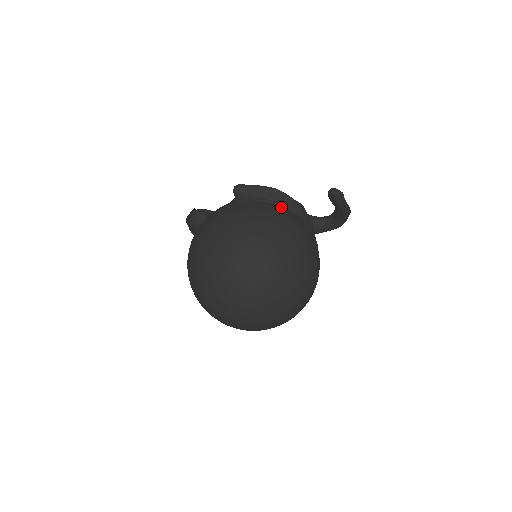
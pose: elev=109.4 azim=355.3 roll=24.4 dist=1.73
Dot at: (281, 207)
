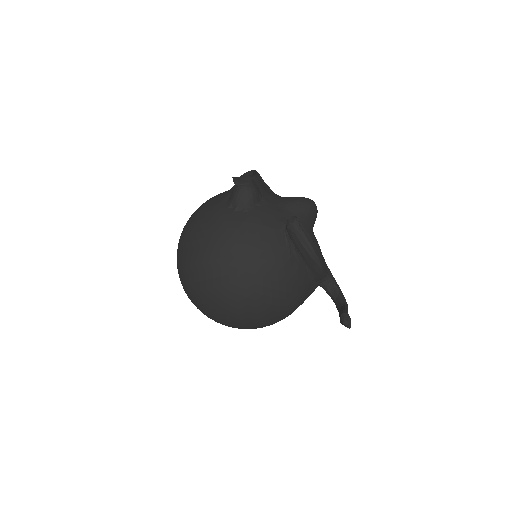
Dot at: (307, 270)
